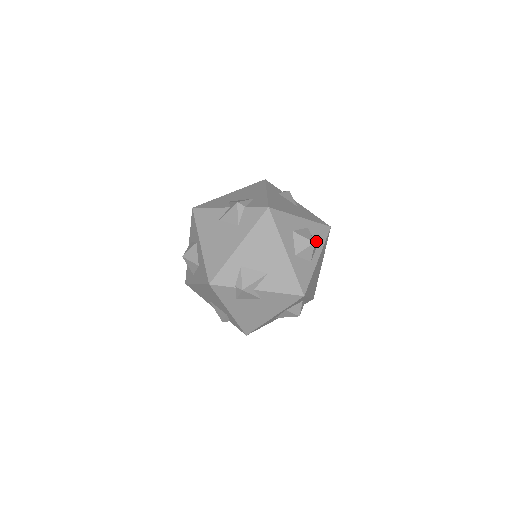
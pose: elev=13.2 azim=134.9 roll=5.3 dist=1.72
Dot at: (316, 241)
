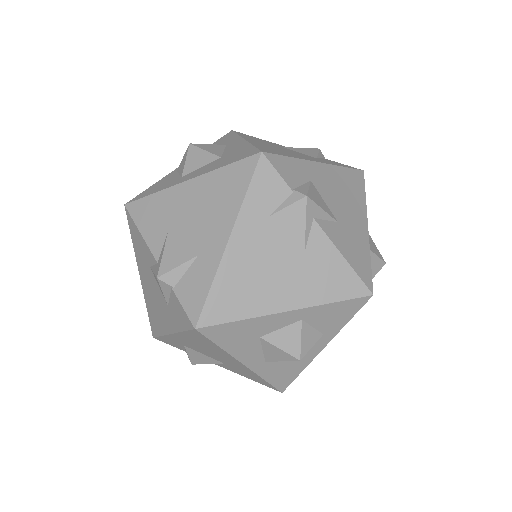
Dot at: (323, 328)
